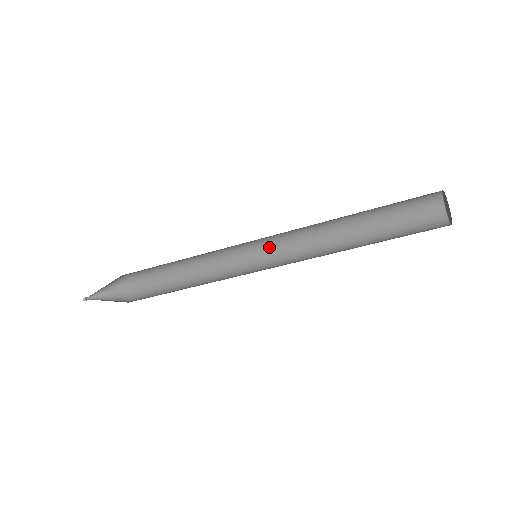
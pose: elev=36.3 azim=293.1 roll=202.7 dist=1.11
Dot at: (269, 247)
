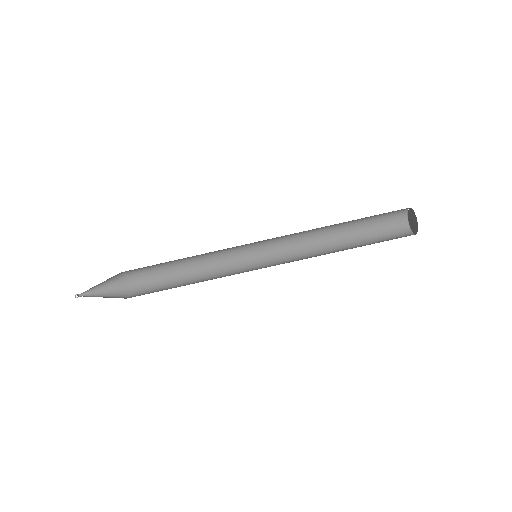
Dot at: (265, 250)
